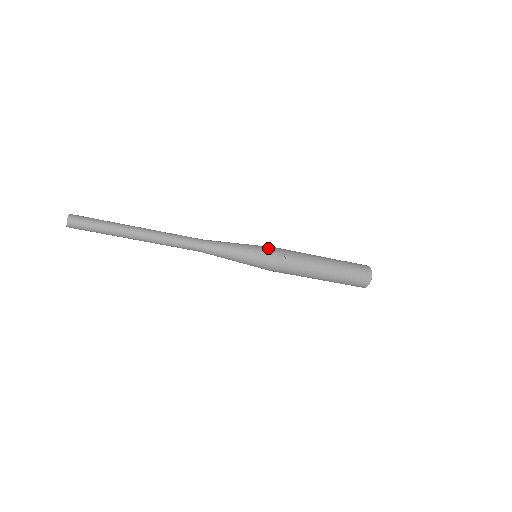
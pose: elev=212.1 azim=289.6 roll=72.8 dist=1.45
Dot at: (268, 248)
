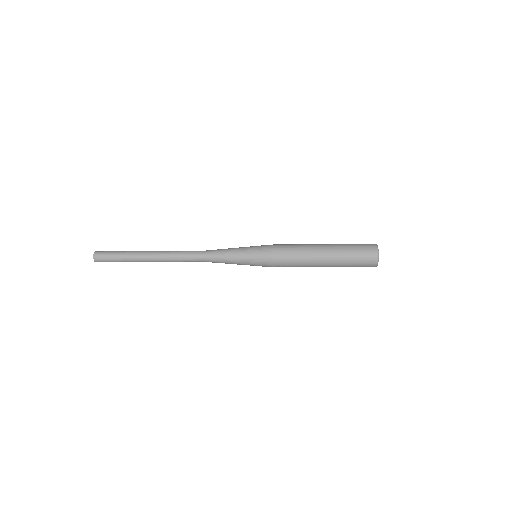
Dot at: (264, 260)
